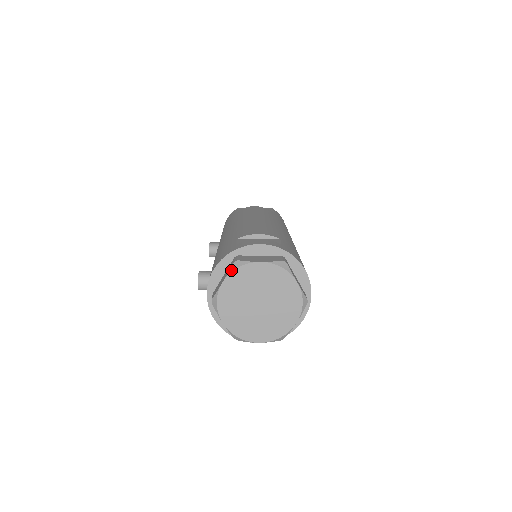
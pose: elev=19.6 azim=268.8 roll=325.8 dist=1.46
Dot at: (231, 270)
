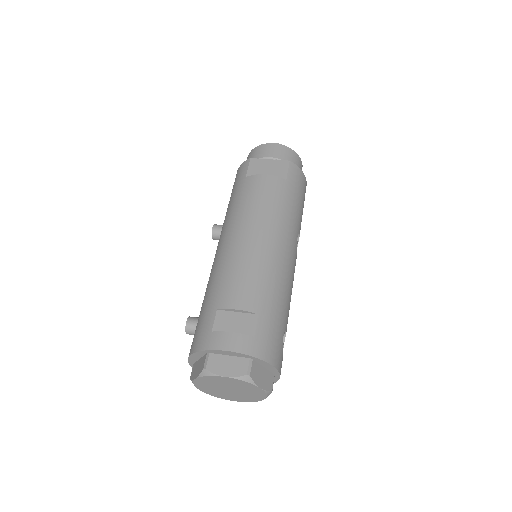
Dot at: (201, 375)
